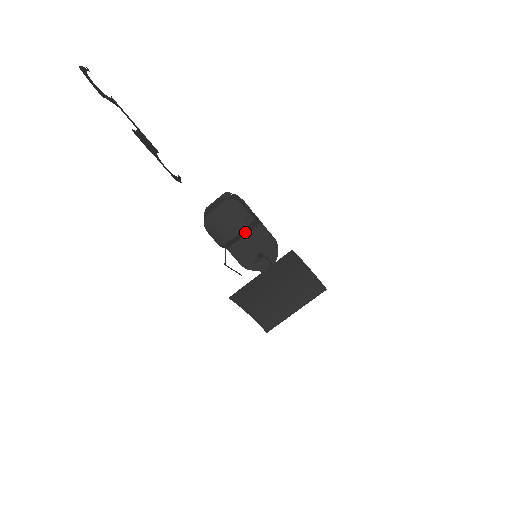
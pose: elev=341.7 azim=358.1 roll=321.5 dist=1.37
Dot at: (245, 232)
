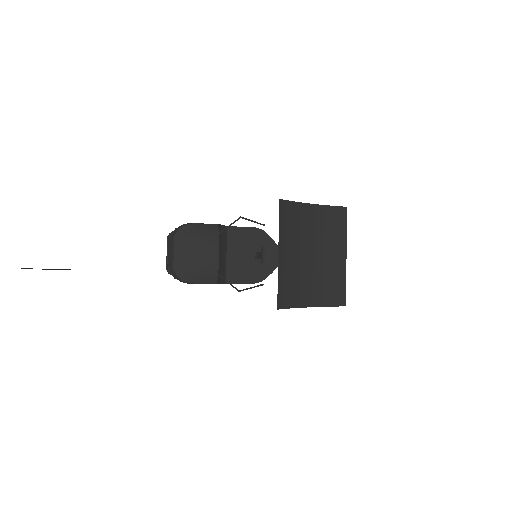
Dot at: (223, 249)
